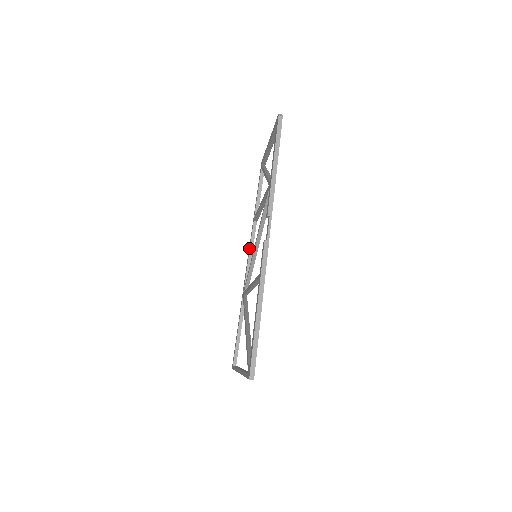
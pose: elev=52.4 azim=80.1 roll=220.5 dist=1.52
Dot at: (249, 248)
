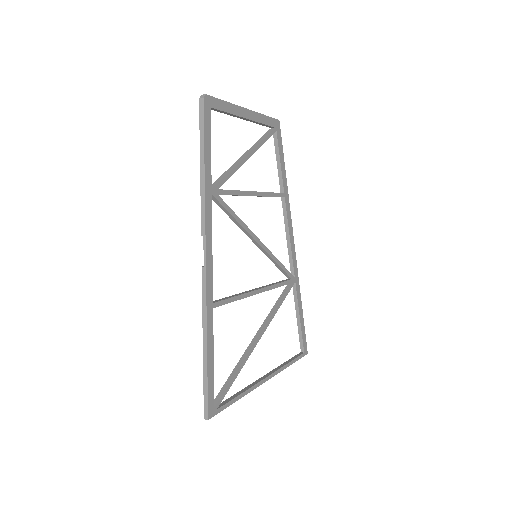
Dot at: (286, 228)
